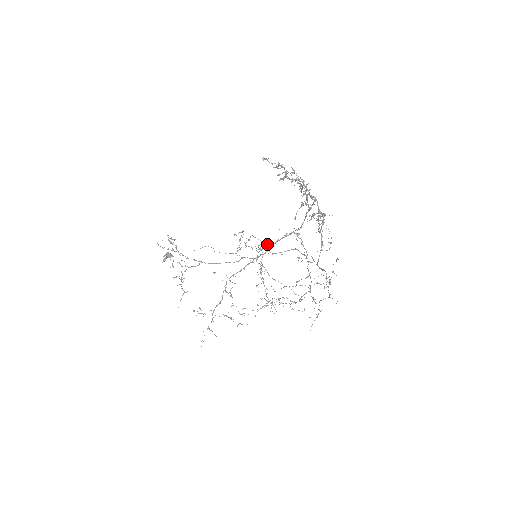
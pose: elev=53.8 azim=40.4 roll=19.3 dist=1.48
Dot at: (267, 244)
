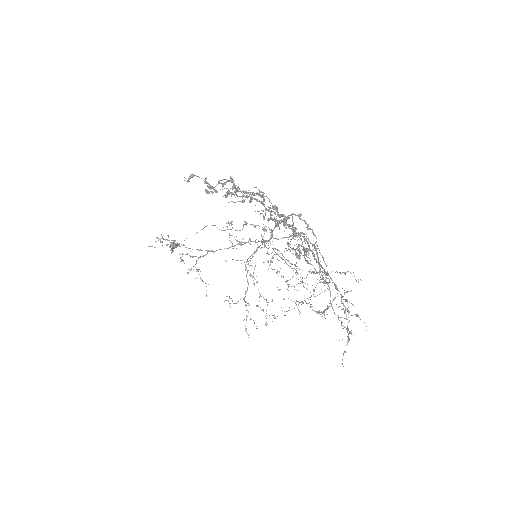
Dot at: occluded
